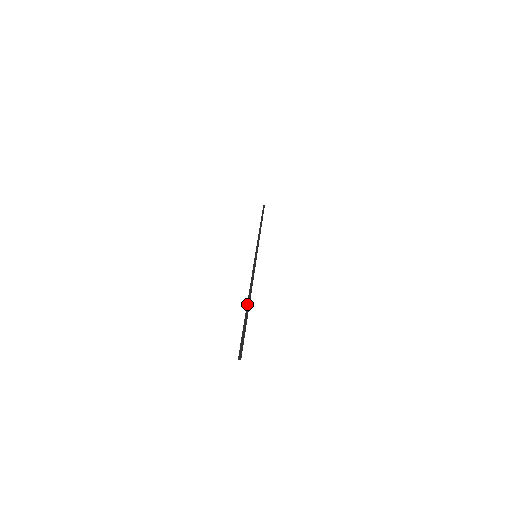
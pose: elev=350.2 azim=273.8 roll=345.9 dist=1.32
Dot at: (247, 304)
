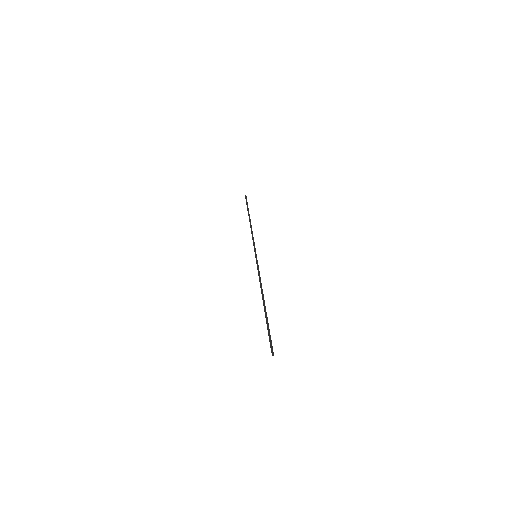
Dot at: (264, 306)
